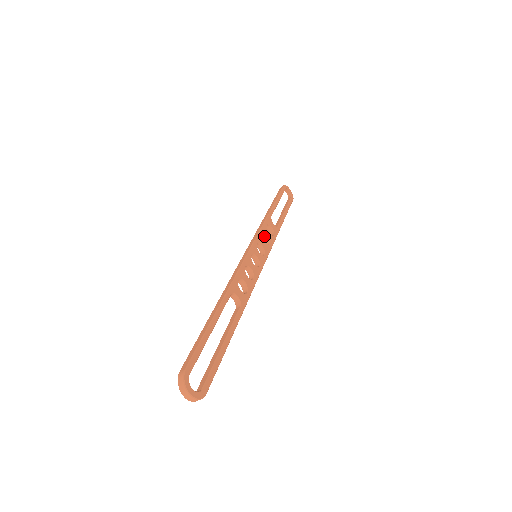
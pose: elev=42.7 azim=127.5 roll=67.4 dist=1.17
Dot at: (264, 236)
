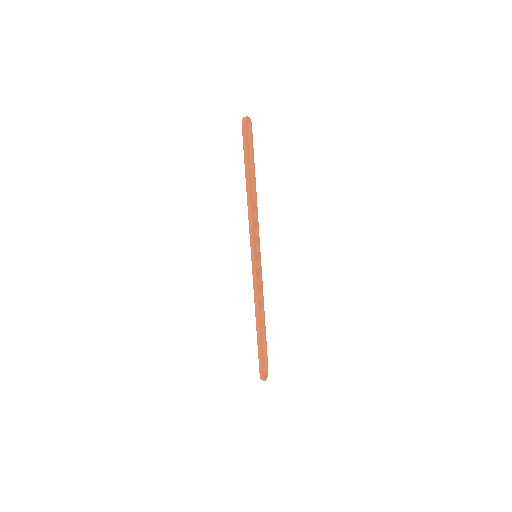
Dot at: occluded
